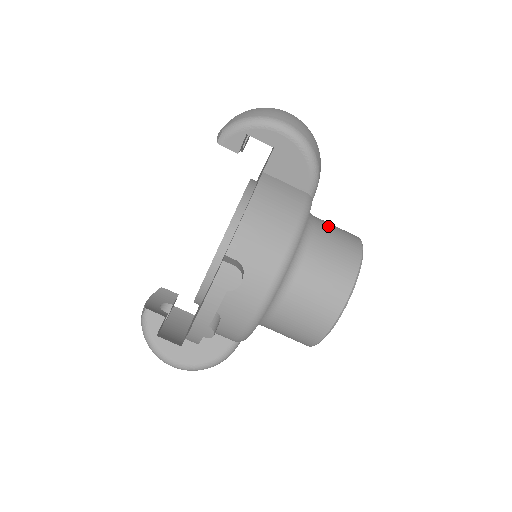
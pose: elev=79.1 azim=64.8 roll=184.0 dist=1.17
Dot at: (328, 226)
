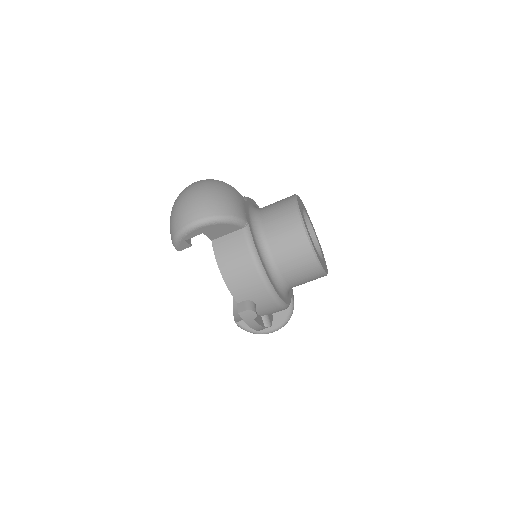
Dot at: (272, 221)
